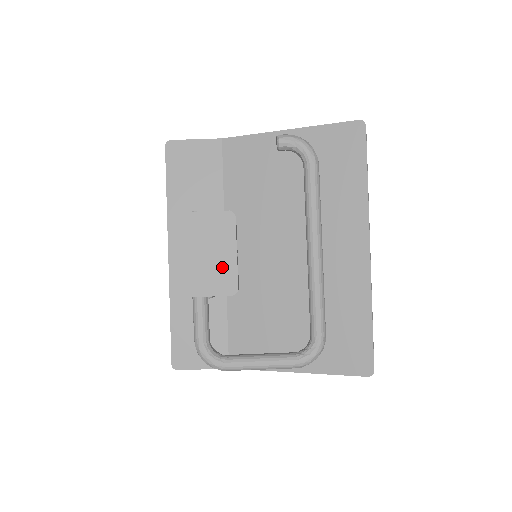
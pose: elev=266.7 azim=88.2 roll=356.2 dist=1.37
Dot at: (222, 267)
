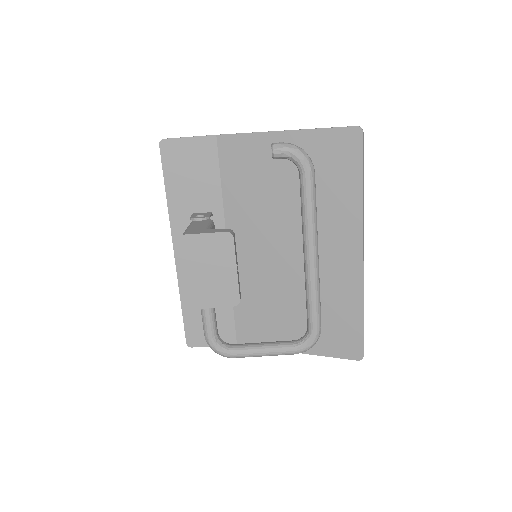
Dot at: (224, 283)
